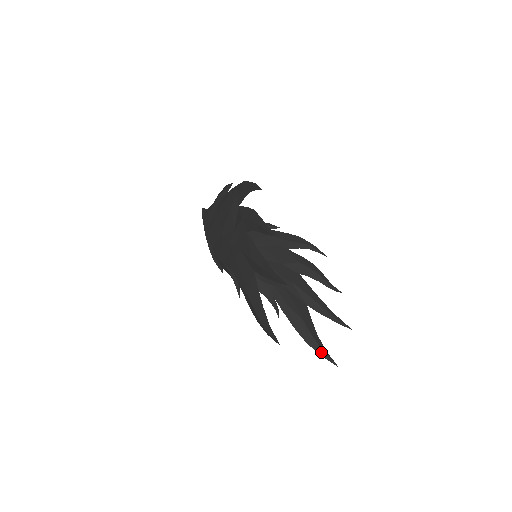
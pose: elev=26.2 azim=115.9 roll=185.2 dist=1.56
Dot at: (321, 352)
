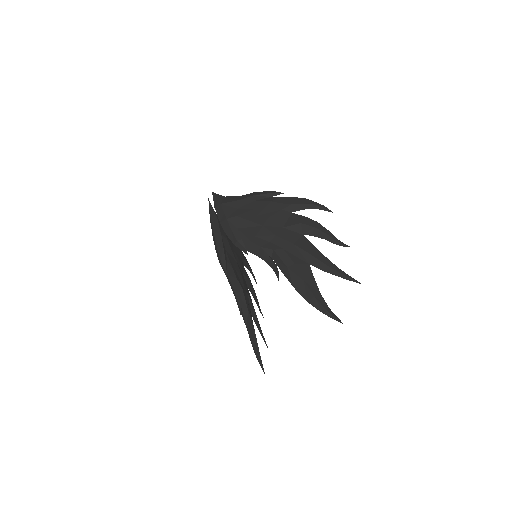
Dot at: (259, 357)
